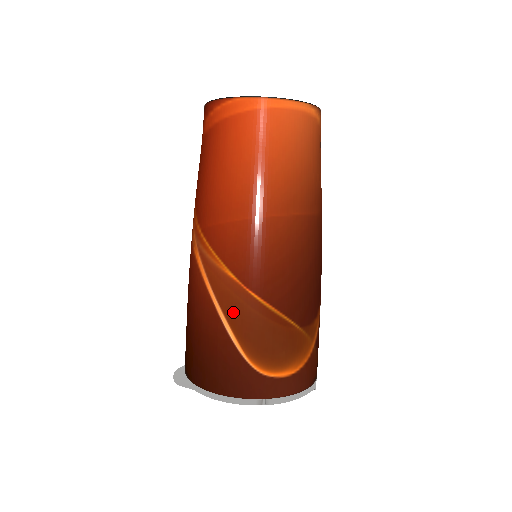
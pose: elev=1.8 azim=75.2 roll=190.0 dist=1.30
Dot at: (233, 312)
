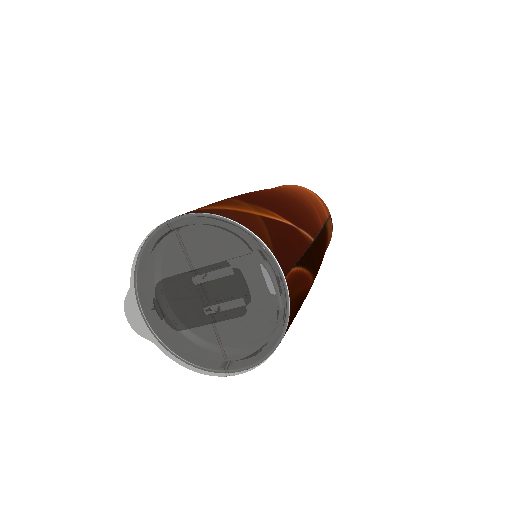
Dot at: occluded
